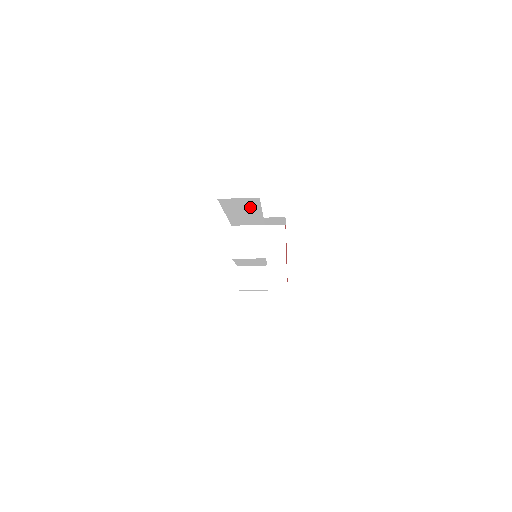
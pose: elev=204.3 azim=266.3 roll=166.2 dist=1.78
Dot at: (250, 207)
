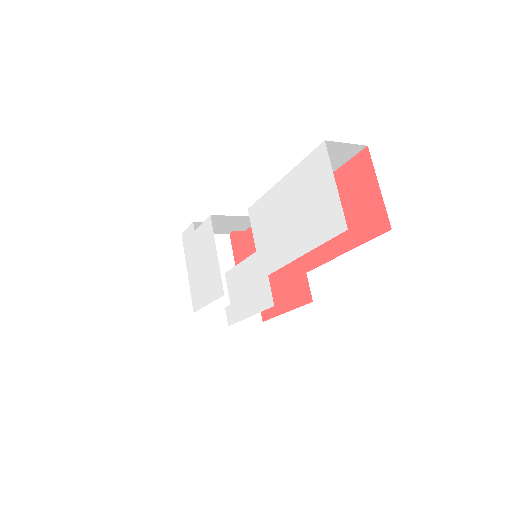
Dot at: occluded
